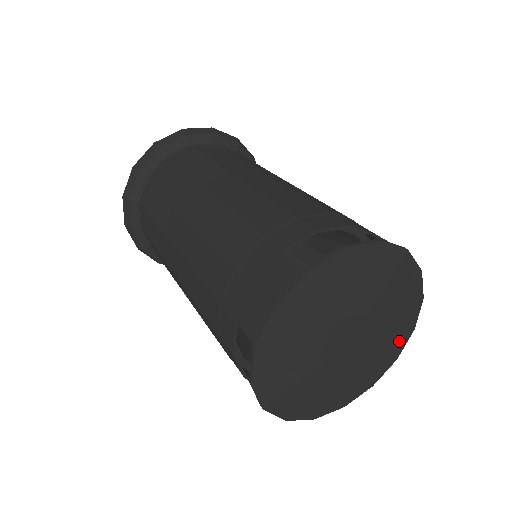
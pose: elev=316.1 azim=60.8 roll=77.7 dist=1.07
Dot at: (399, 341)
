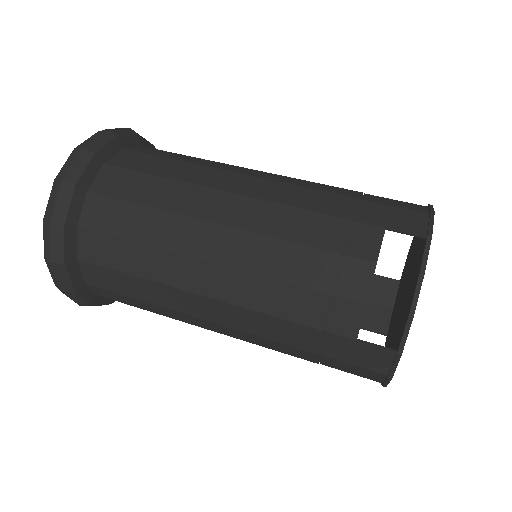
Dot at: occluded
